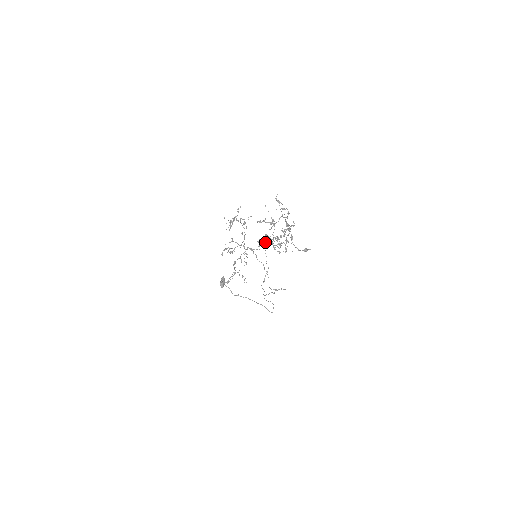
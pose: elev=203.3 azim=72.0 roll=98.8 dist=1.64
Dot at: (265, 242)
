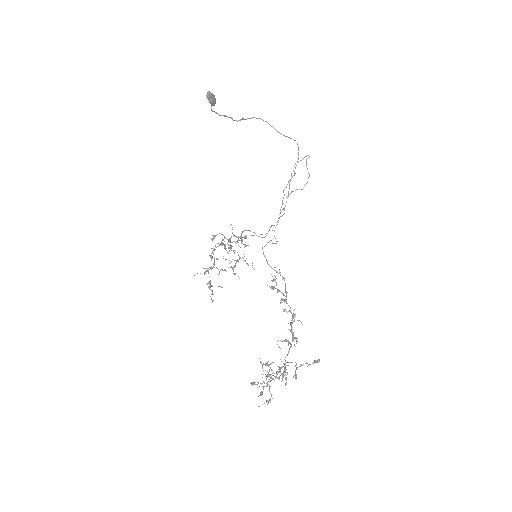
Dot at: (262, 248)
